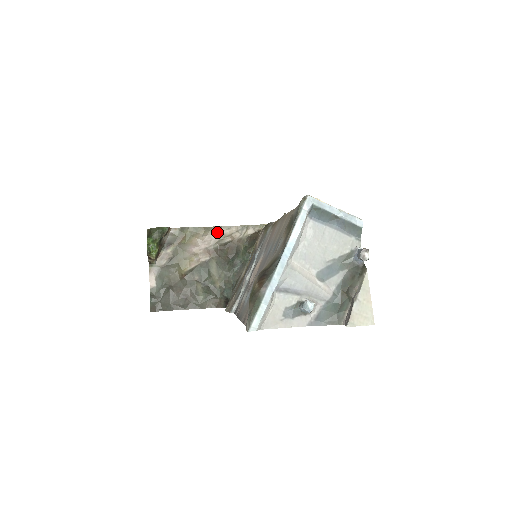
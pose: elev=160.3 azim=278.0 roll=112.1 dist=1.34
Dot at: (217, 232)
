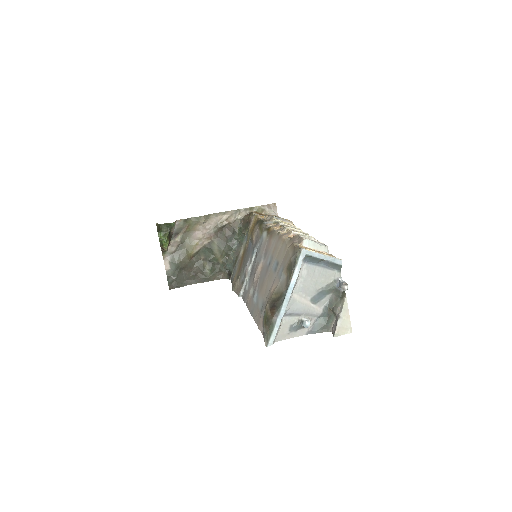
Dot at: (215, 218)
